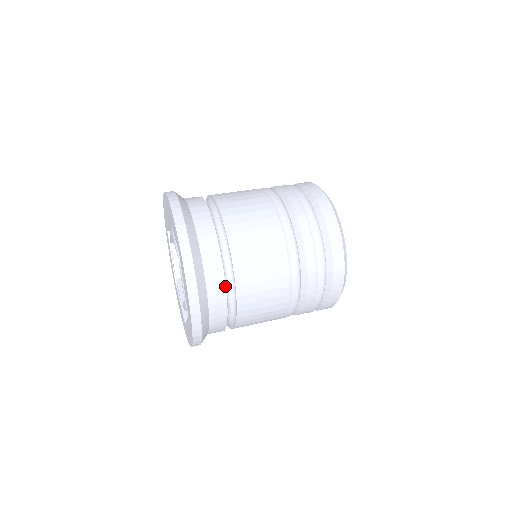
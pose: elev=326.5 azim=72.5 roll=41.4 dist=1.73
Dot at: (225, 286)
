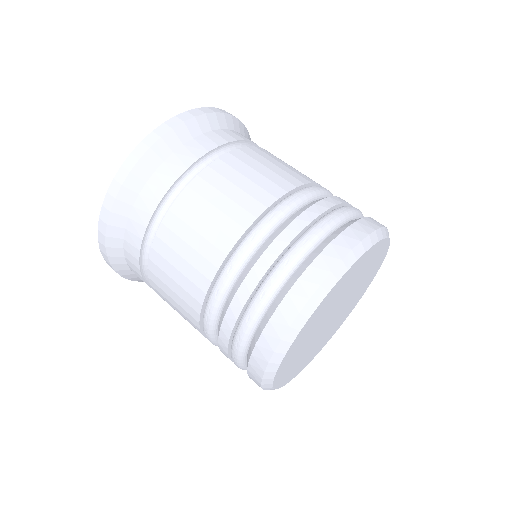
Dot at: (161, 199)
